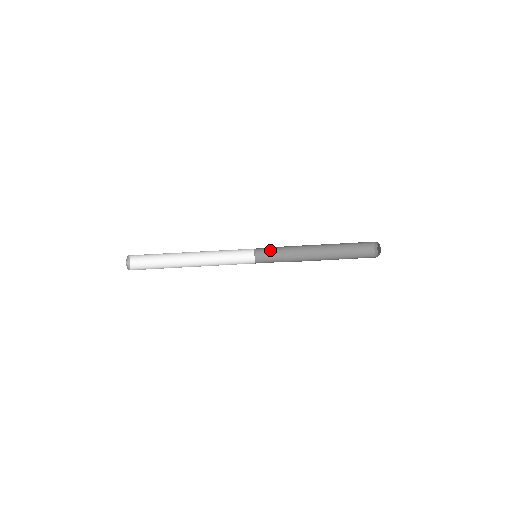
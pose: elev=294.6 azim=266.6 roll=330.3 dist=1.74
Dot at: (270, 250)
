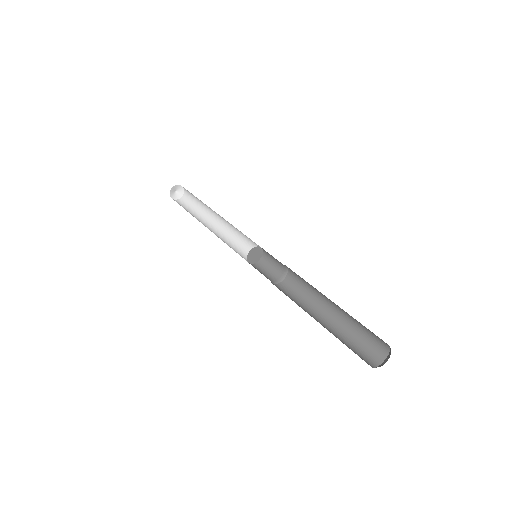
Dot at: (275, 265)
